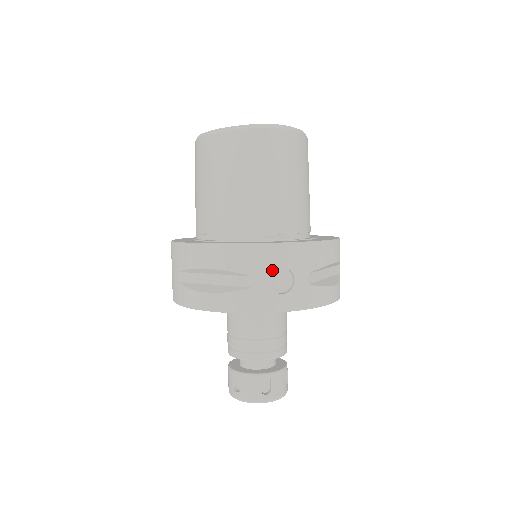
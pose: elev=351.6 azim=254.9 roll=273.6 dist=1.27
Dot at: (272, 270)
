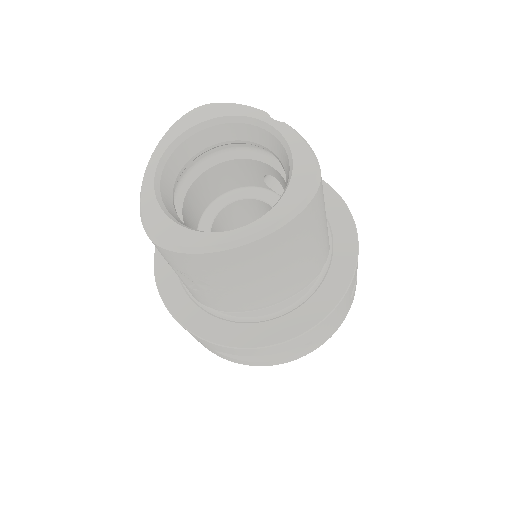
Dot at: occluded
